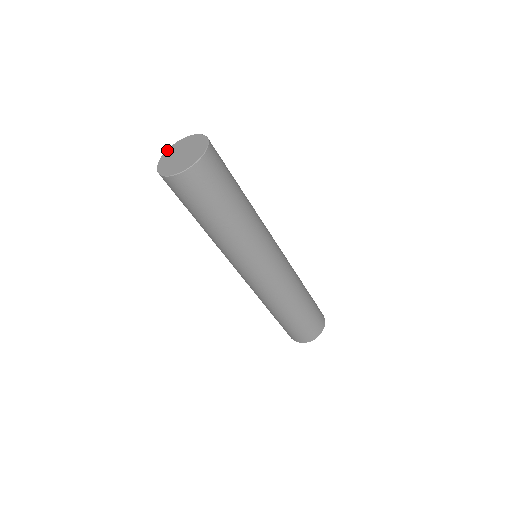
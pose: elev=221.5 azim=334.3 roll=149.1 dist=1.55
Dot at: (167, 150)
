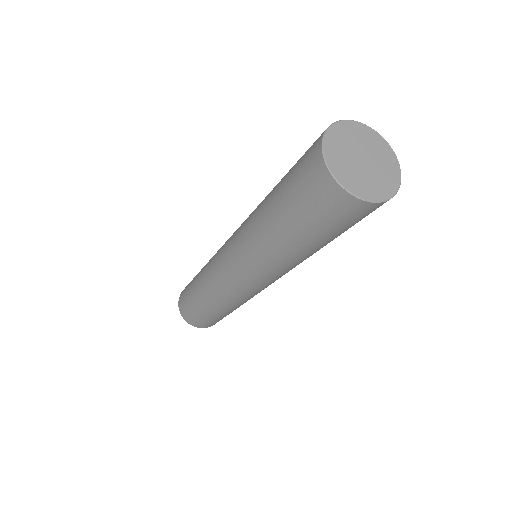
Dot at: (343, 122)
